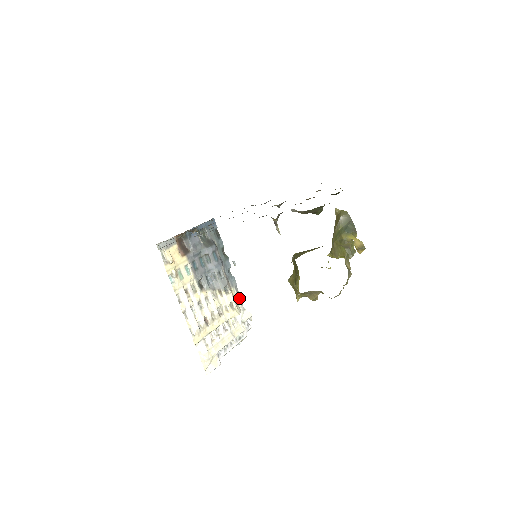
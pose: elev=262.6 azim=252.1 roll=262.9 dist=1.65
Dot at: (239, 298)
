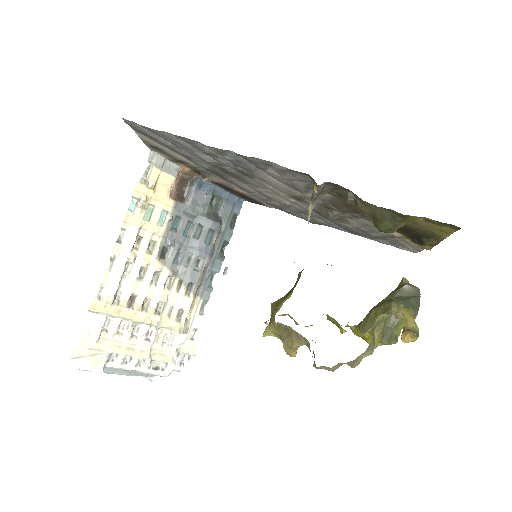
Dot at: (197, 318)
